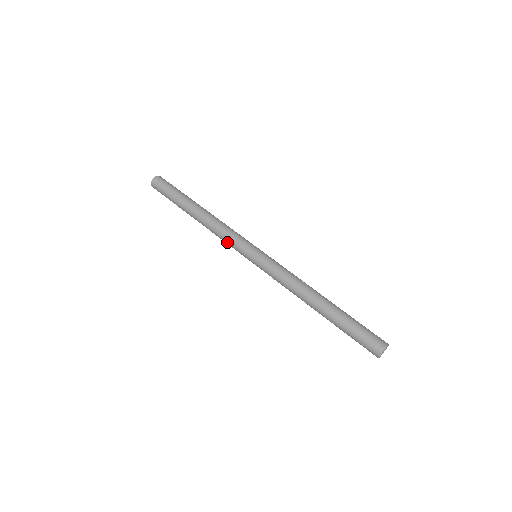
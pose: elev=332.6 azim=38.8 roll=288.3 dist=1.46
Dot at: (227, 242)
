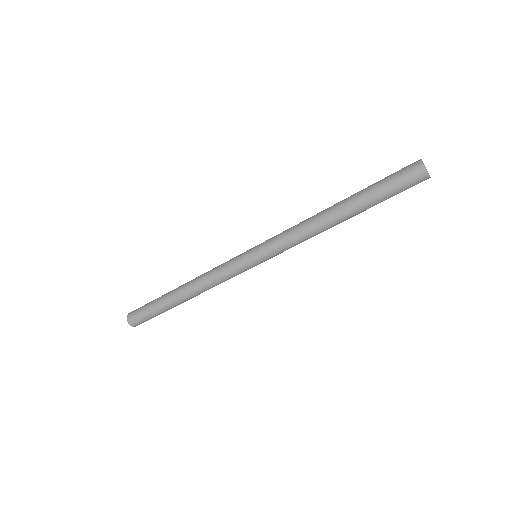
Dot at: (224, 276)
